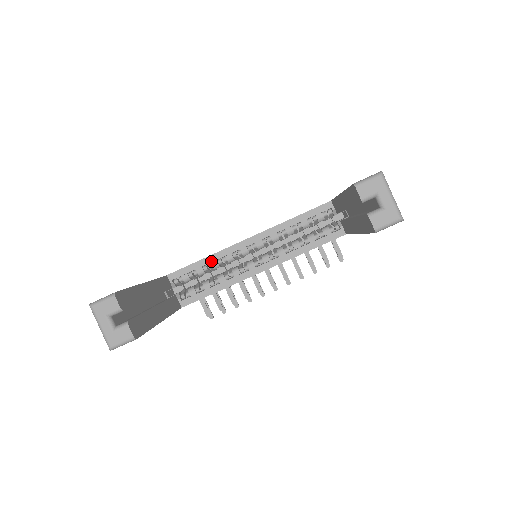
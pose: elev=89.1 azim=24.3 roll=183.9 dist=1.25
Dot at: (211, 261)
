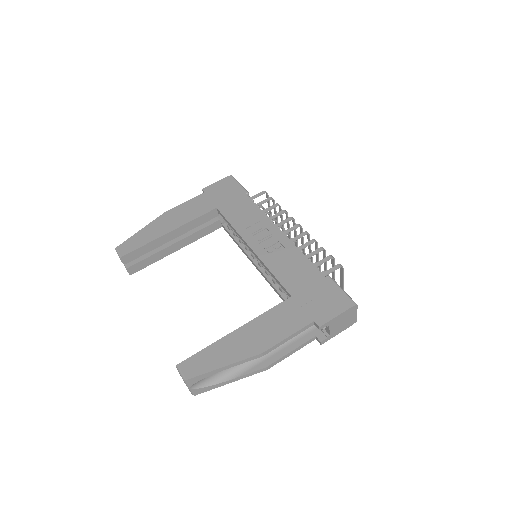
Dot at: (234, 231)
